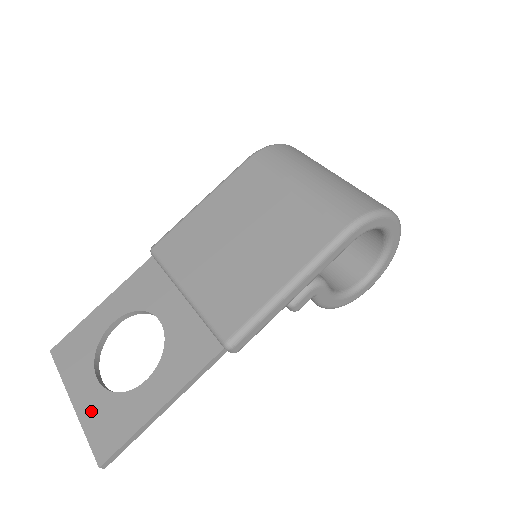
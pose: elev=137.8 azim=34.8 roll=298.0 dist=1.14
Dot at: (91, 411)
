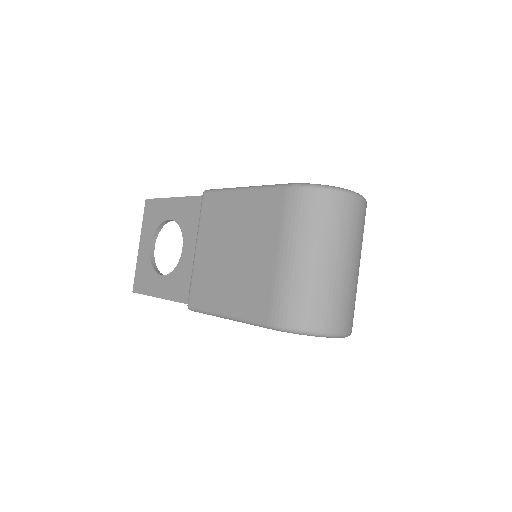
Dot at: (142, 261)
